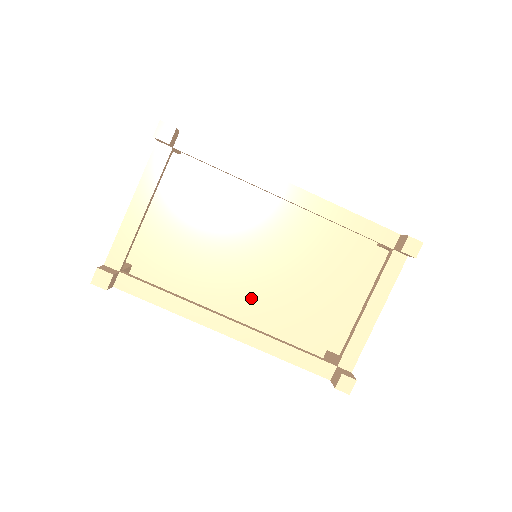
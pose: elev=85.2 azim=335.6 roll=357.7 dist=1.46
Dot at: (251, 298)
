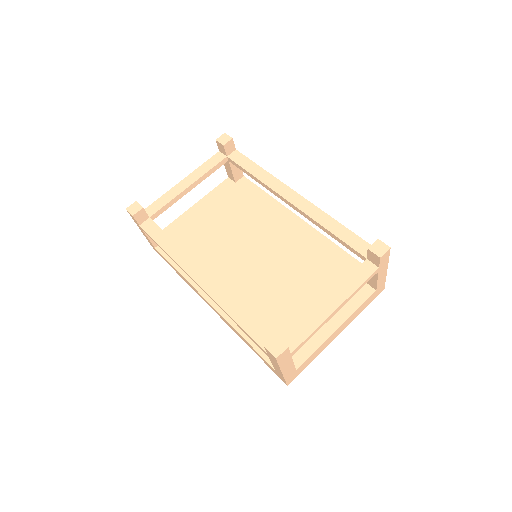
Dot at: (238, 291)
